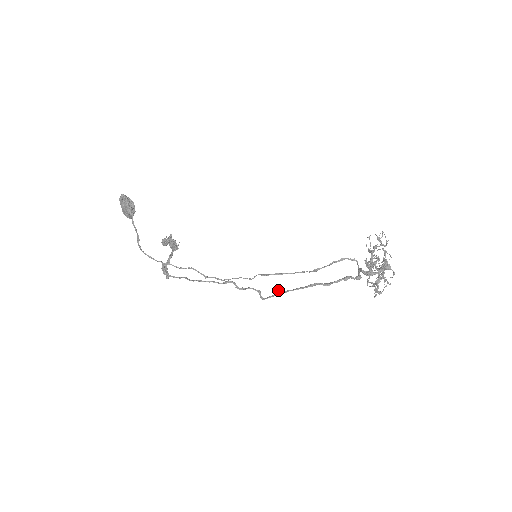
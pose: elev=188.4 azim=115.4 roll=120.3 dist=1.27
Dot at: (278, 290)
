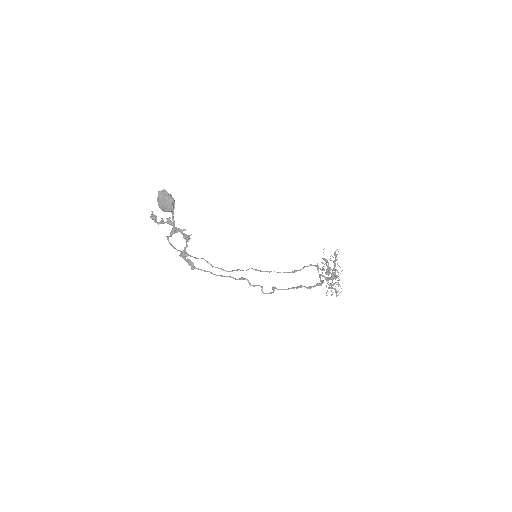
Dot at: (275, 288)
